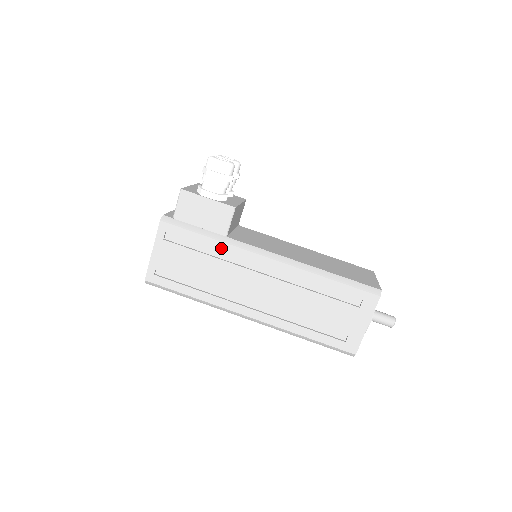
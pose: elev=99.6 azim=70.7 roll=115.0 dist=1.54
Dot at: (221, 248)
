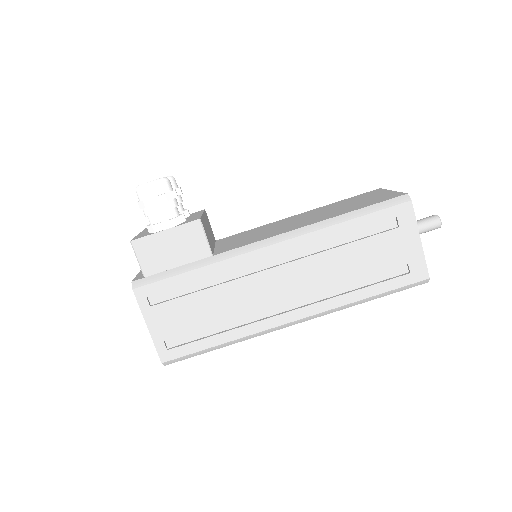
Dot at: (216, 271)
